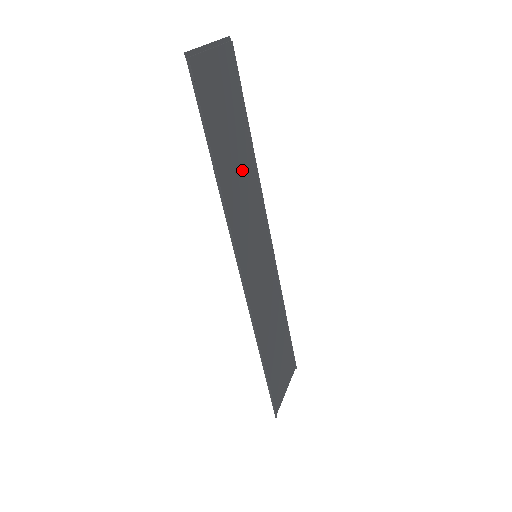
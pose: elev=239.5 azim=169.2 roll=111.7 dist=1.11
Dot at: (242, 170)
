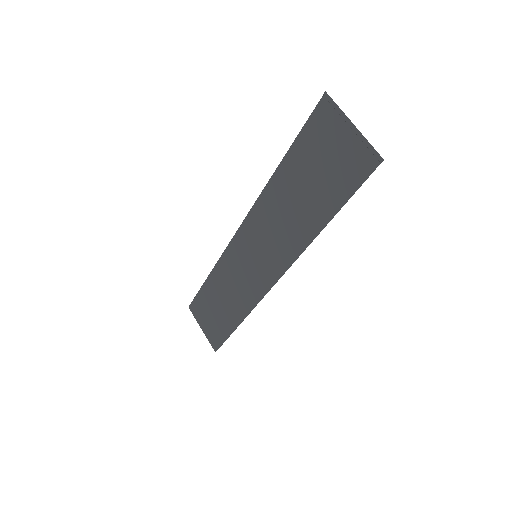
Dot at: (285, 200)
